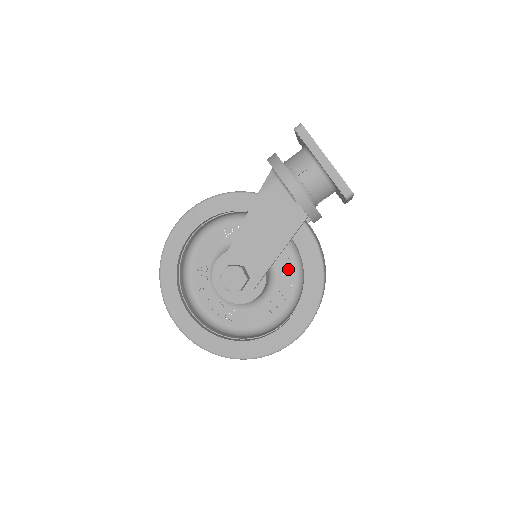
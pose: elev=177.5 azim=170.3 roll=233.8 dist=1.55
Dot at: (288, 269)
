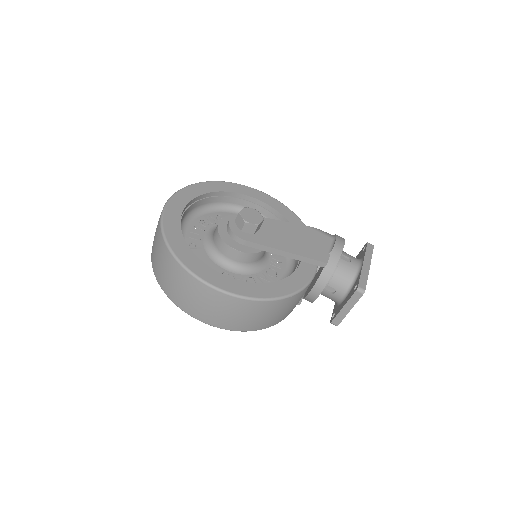
Dot at: (266, 279)
